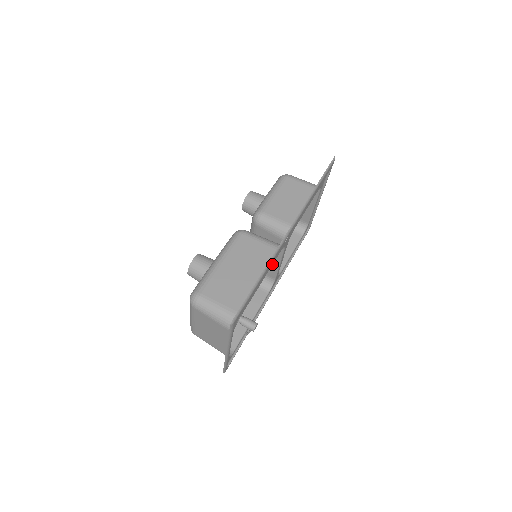
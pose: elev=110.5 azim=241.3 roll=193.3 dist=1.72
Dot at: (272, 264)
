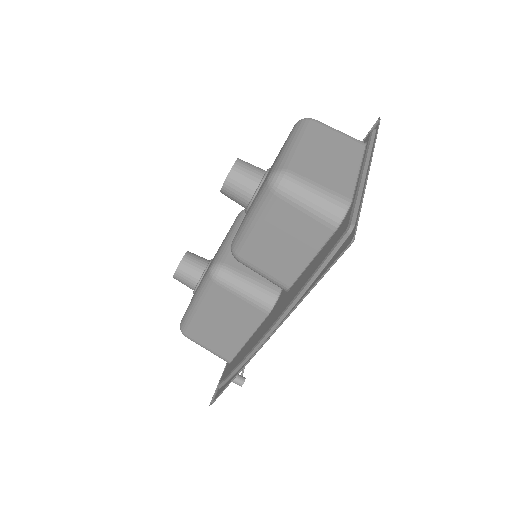
Dot at: (257, 330)
